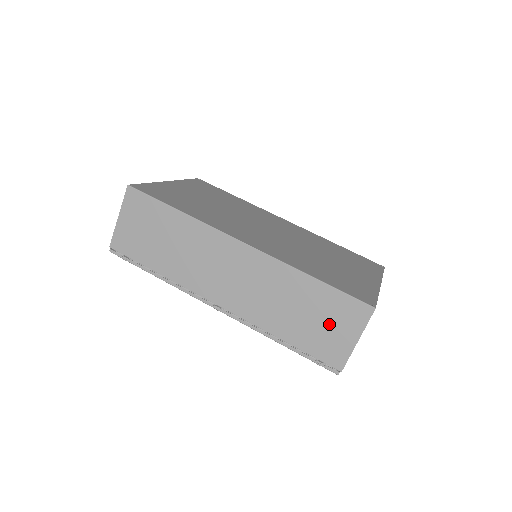
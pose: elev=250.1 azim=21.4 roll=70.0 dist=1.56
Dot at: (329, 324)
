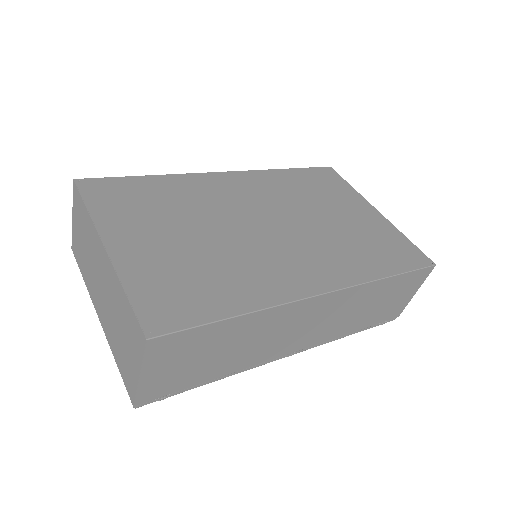
Dot at: (397, 297)
